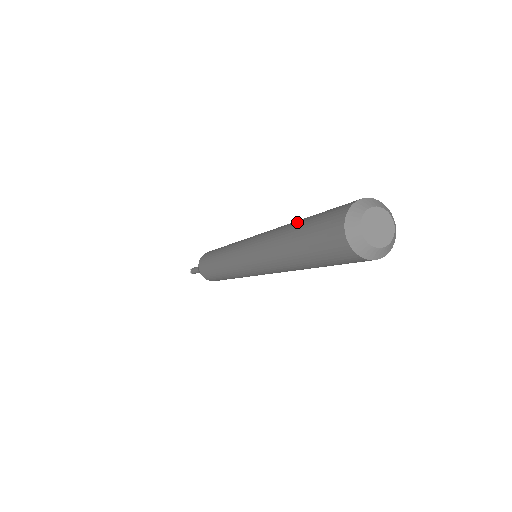
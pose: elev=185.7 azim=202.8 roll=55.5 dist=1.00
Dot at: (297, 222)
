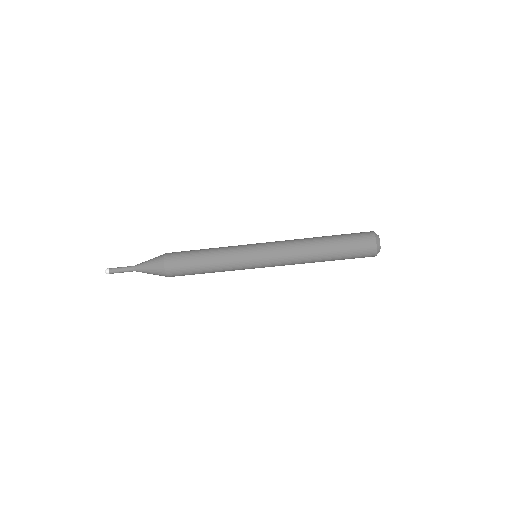
Dot at: (326, 236)
